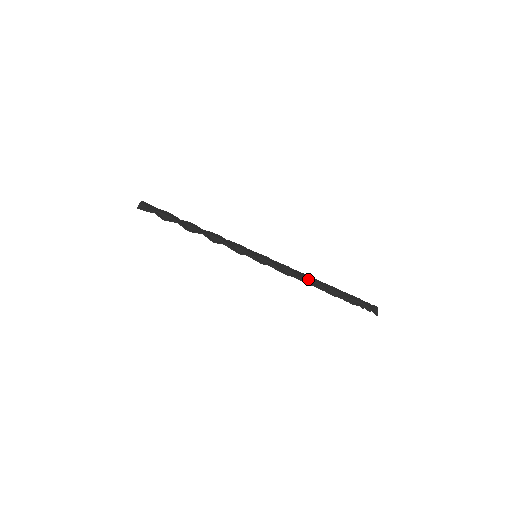
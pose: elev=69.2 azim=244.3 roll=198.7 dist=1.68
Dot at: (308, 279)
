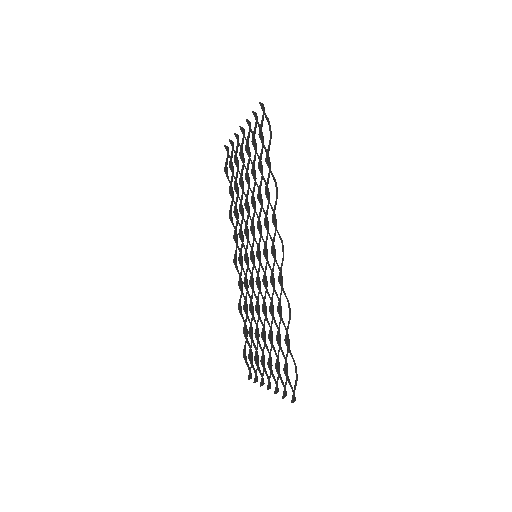
Dot at: occluded
